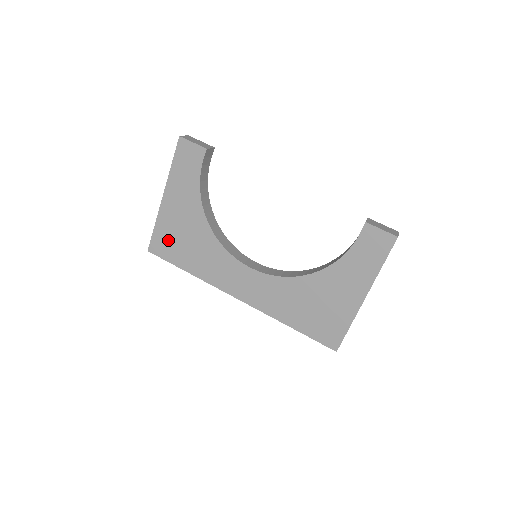
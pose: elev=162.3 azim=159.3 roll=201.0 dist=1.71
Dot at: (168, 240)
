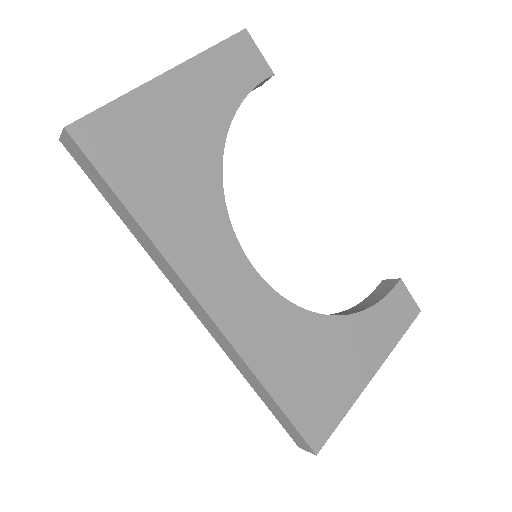
Dot at: (129, 139)
